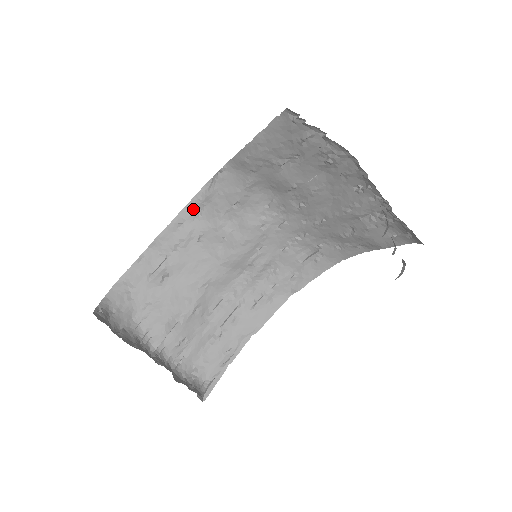
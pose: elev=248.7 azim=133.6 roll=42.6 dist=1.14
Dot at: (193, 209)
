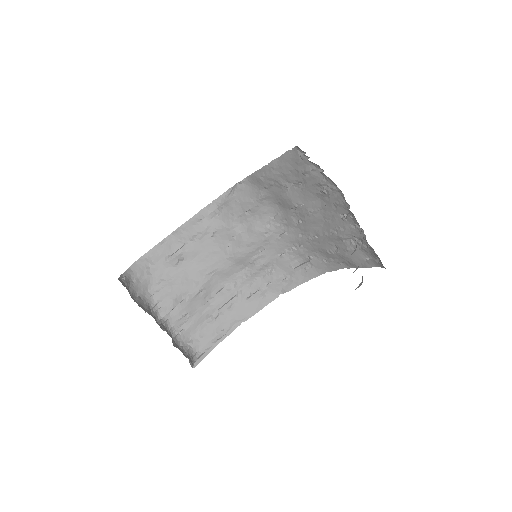
Dot at: (213, 209)
